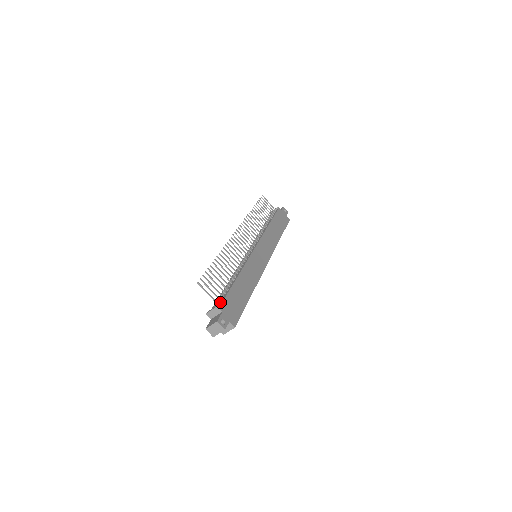
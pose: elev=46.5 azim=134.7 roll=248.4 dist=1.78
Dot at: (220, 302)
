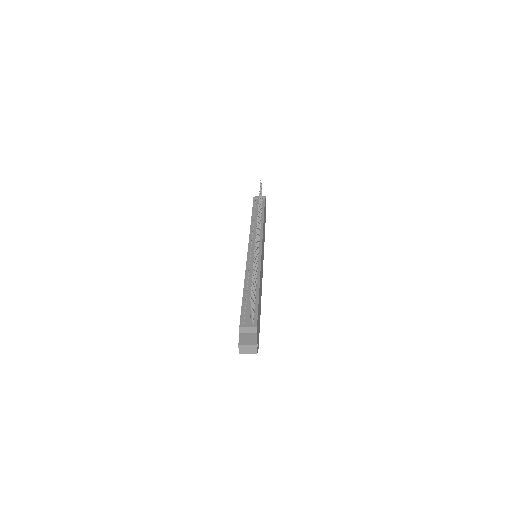
Dot at: (254, 319)
